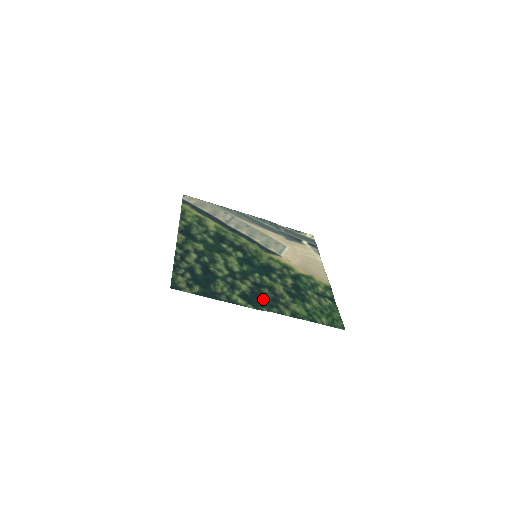
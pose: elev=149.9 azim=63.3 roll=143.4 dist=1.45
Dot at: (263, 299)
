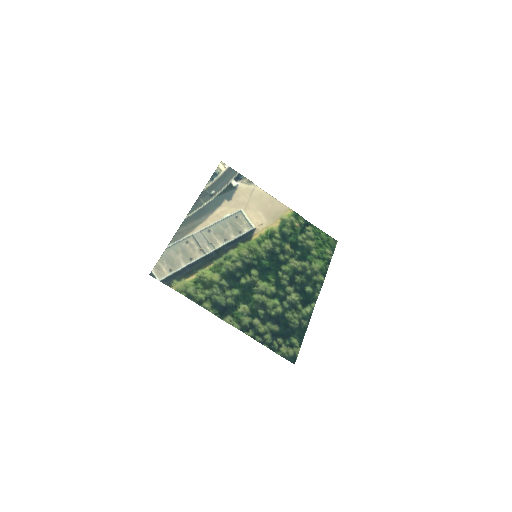
Dot at: (308, 288)
